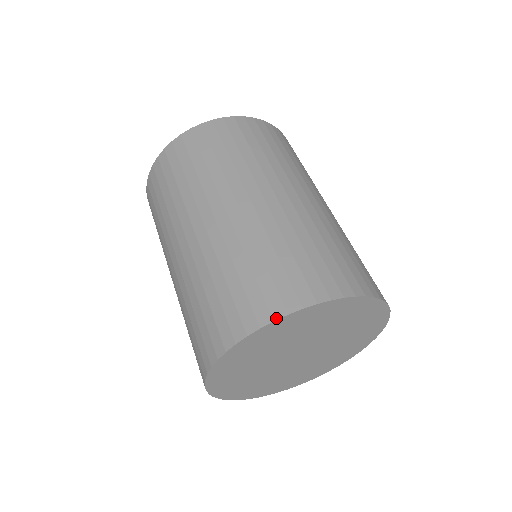
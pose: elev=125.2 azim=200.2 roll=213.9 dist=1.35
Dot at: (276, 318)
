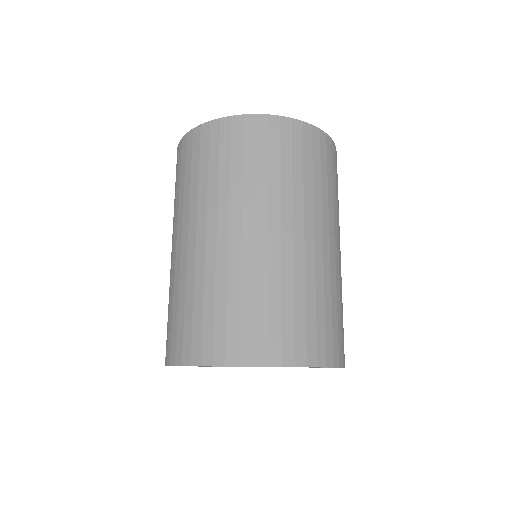
Dot at: (171, 364)
